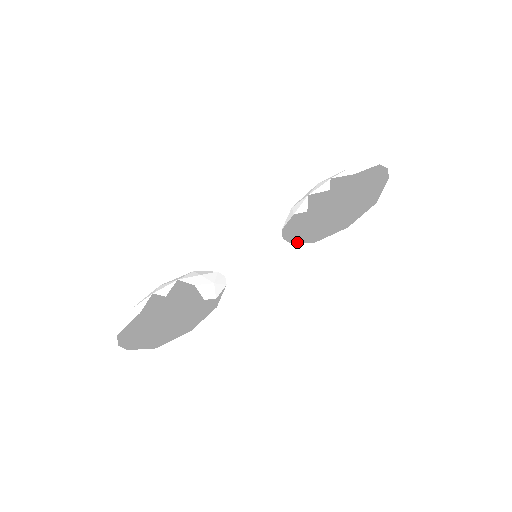
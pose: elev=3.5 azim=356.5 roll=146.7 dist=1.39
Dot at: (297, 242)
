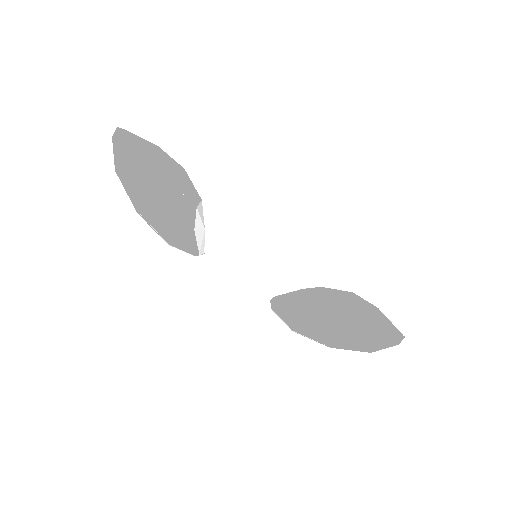
Dot at: (281, 309)
